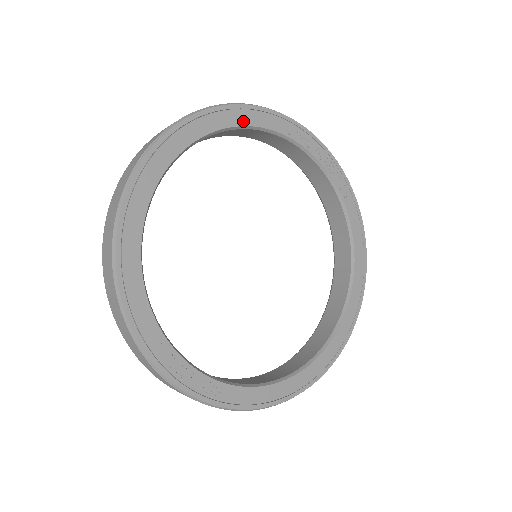
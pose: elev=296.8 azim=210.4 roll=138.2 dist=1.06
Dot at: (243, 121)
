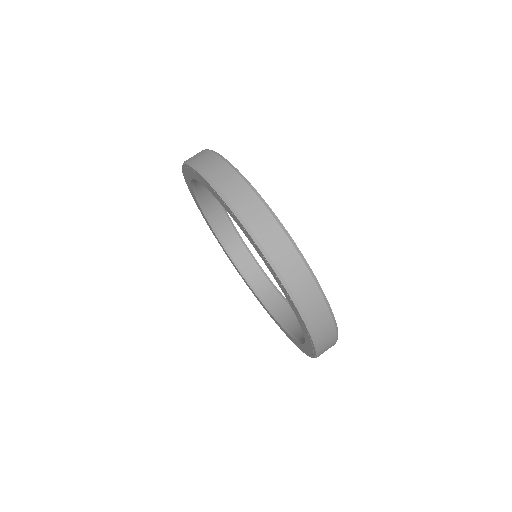
Dot at: occluded
